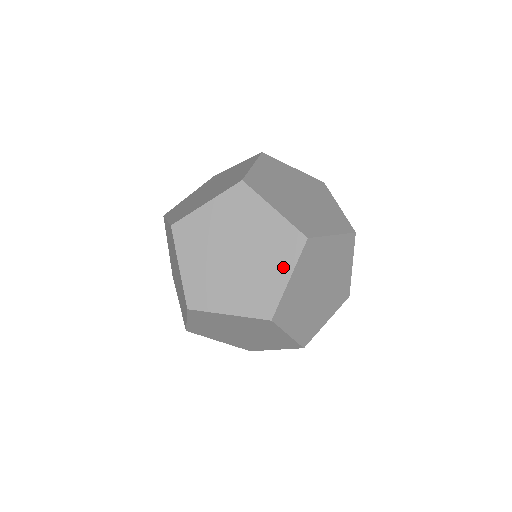
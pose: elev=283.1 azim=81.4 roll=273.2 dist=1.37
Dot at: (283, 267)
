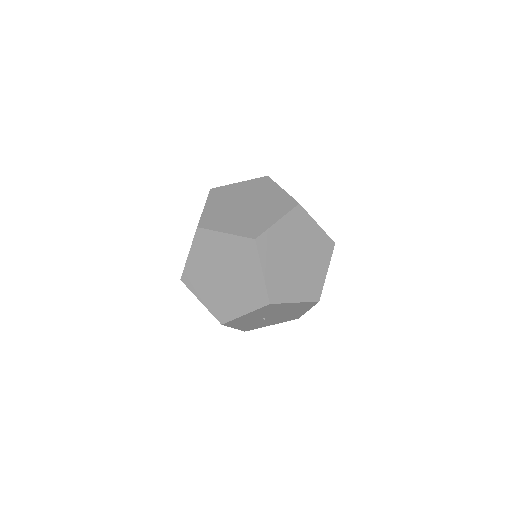
Dot at: (276, 214)
